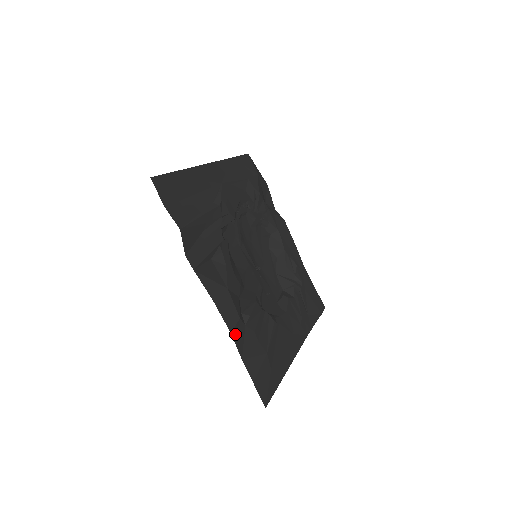
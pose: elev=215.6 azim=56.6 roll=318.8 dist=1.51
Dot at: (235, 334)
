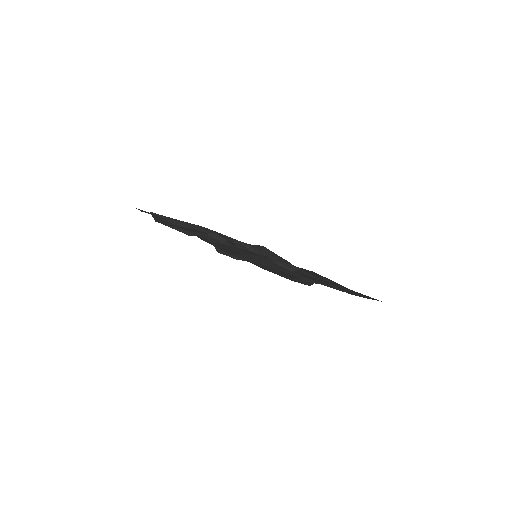
Dot at: (197, 235)
